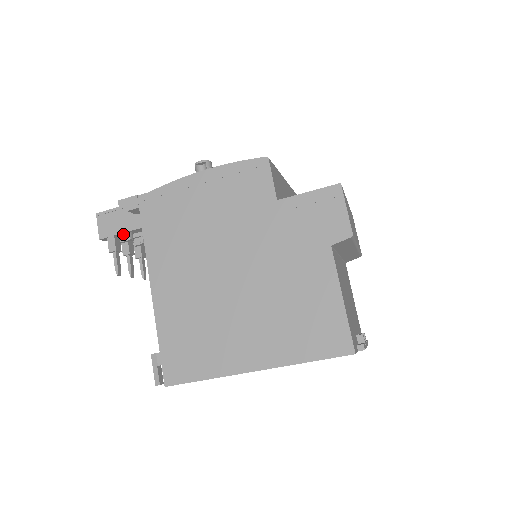
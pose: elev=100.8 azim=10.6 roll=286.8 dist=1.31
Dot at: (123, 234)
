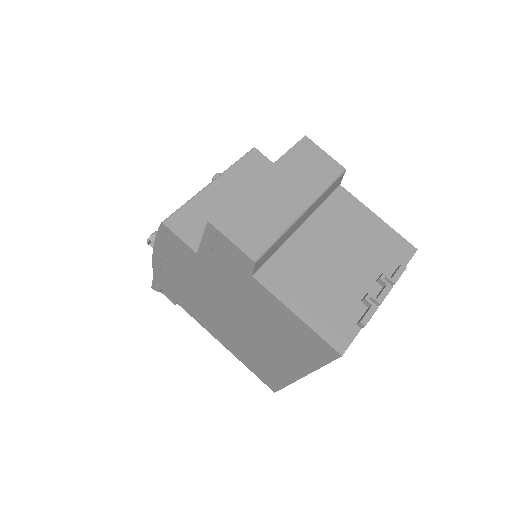
Dot at: occluded
